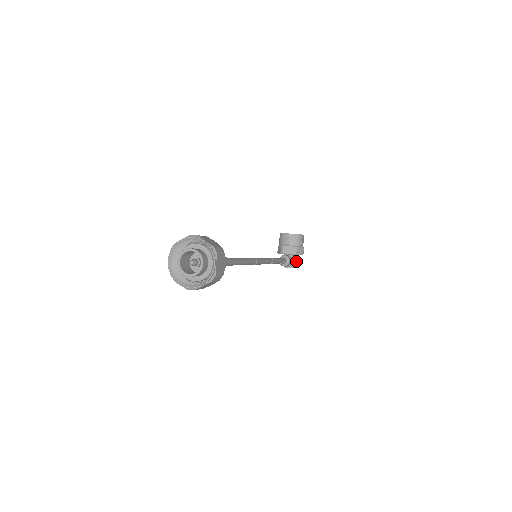
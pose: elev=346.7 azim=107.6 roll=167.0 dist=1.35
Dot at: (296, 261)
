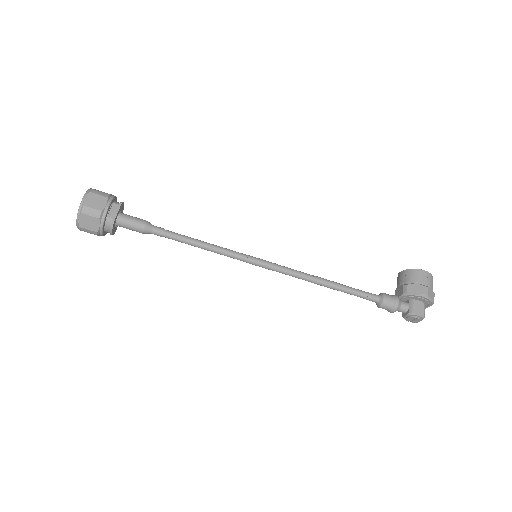
Dot at: (422, 309)
